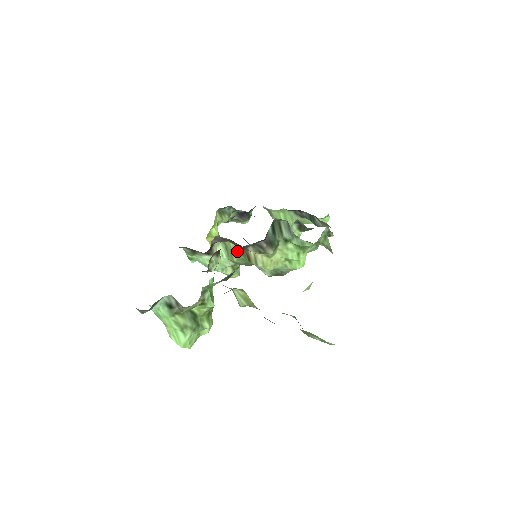
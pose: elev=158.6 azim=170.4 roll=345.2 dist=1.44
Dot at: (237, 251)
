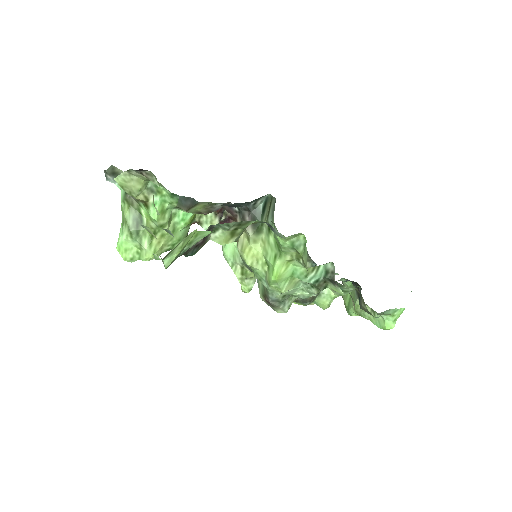
Dot at: occluded
